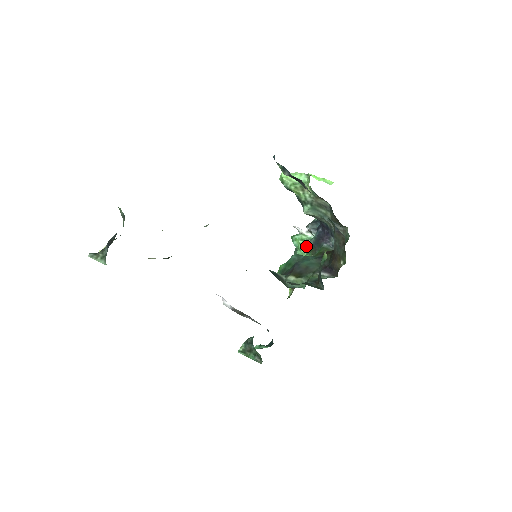
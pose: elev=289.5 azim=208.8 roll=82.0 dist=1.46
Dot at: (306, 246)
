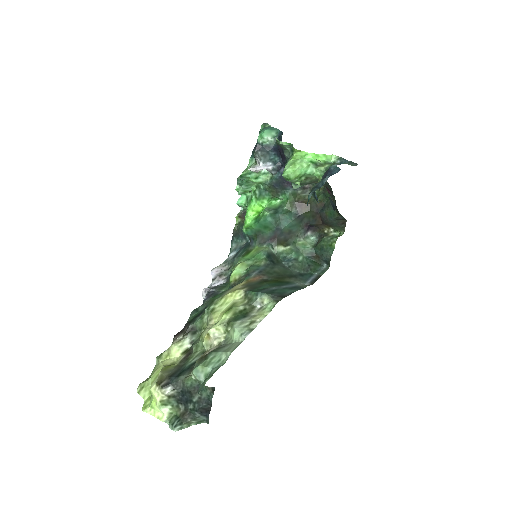
Dot at: (261, 183)
